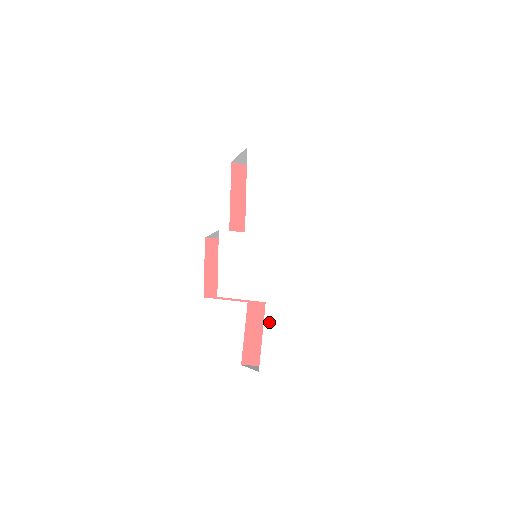
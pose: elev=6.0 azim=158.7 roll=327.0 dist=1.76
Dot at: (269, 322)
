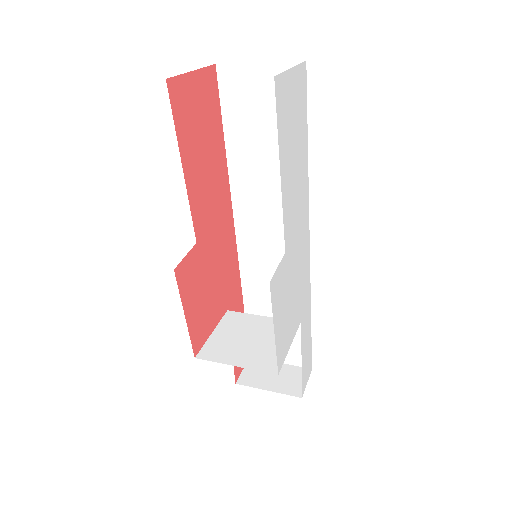
Dot at: (303, 340)
